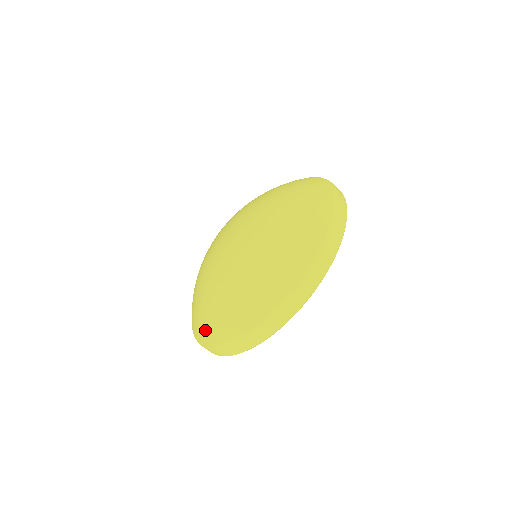
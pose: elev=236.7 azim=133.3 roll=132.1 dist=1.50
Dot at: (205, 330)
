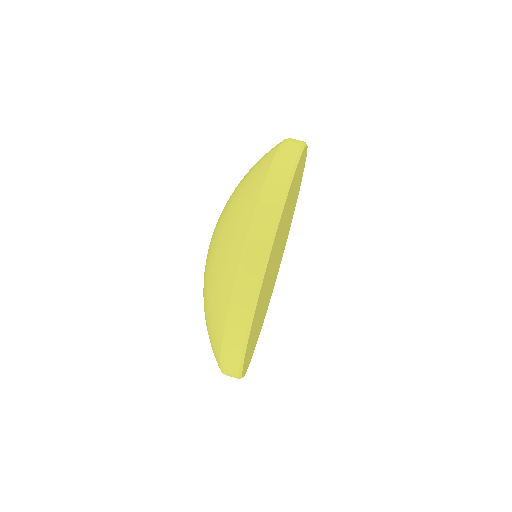
Dot at: occluded
